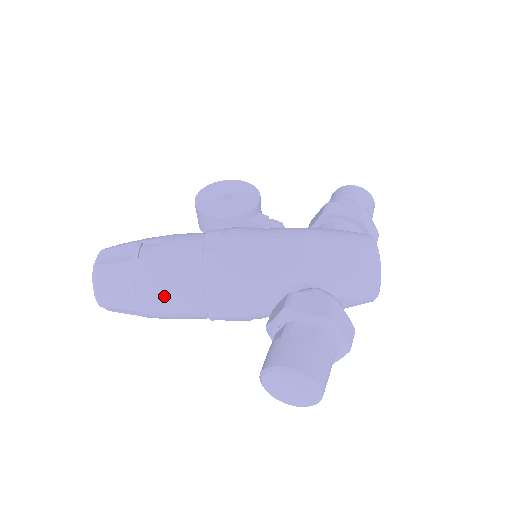
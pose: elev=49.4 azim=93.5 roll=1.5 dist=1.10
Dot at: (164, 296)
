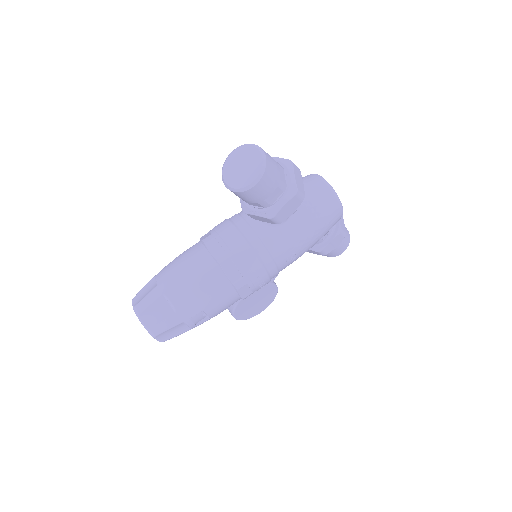
Dot at: (178, 264)
